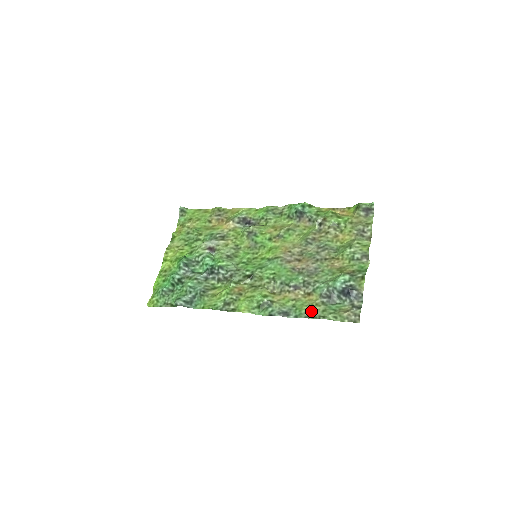
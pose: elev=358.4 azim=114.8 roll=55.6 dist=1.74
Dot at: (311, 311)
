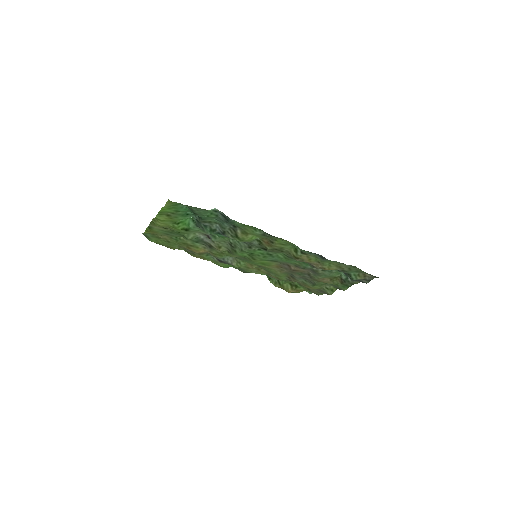
Dot at: (342, 264)
